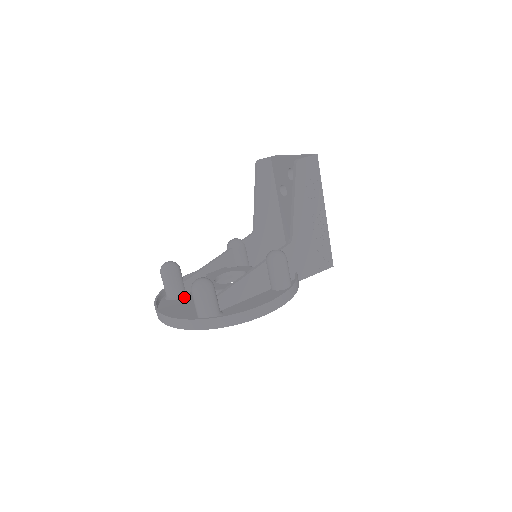
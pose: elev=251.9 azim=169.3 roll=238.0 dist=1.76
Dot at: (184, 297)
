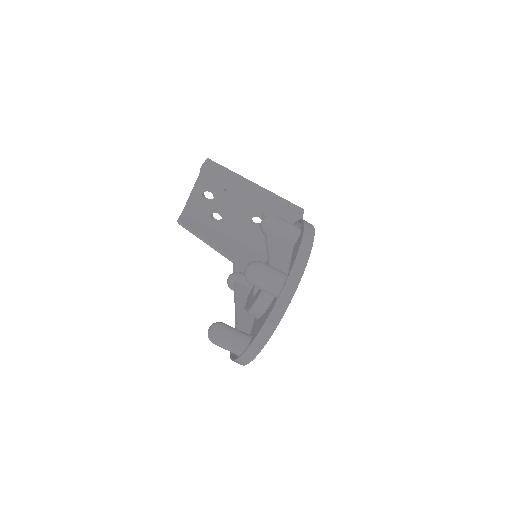
Dot at: (252, 335)
